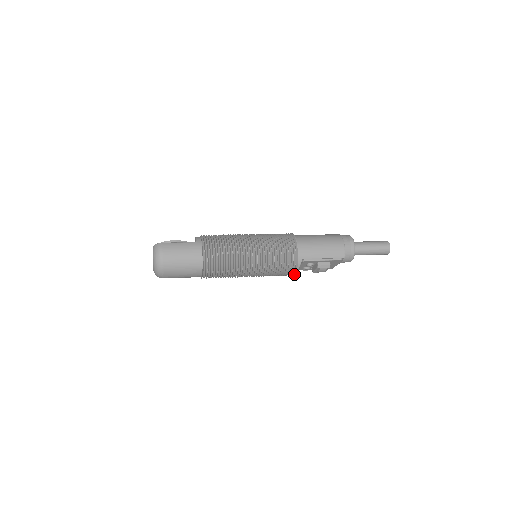
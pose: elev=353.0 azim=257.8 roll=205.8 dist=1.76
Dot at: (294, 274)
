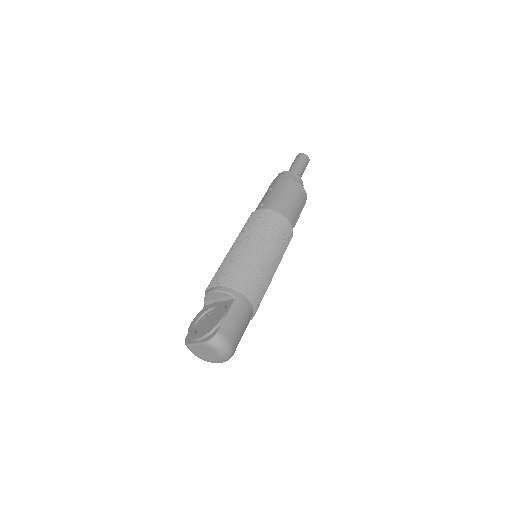
Dot at: occluded
